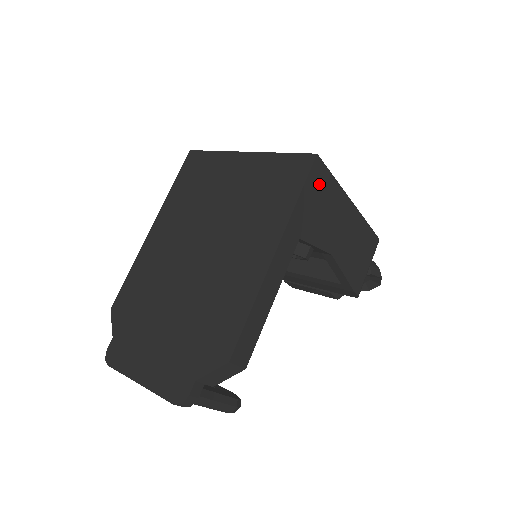
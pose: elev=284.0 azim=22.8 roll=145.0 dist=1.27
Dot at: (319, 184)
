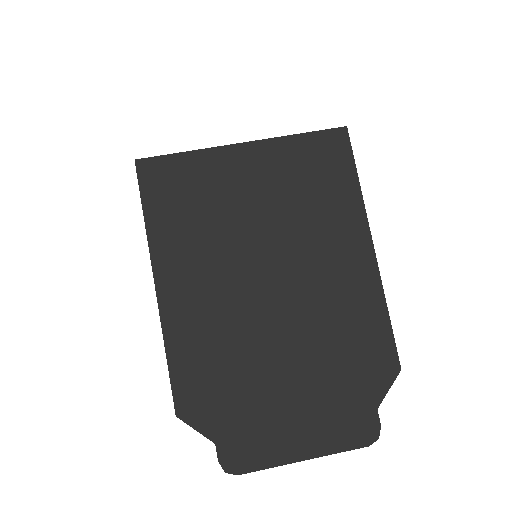
Dot at: occluded
